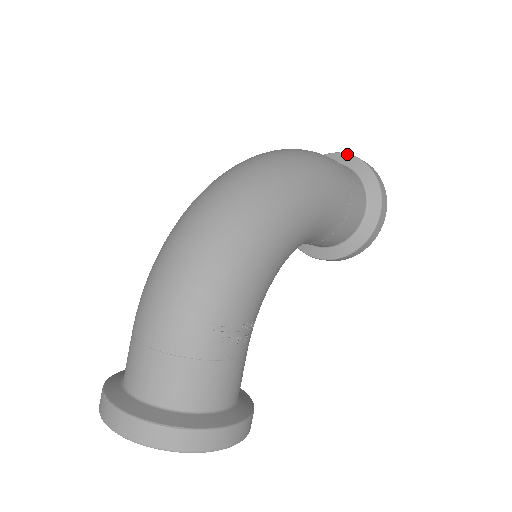
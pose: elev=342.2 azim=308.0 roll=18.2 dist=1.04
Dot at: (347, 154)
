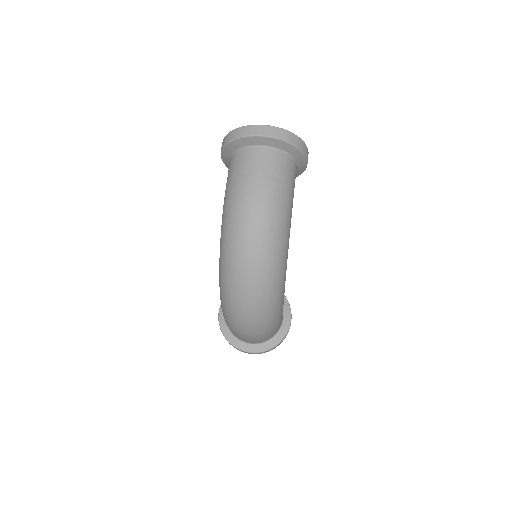
Dot at: (270, 138)
